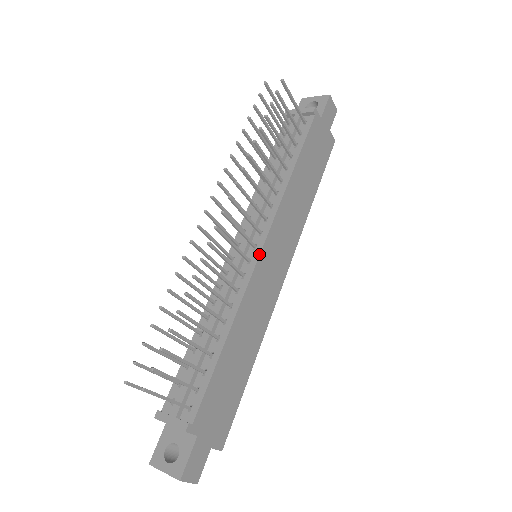
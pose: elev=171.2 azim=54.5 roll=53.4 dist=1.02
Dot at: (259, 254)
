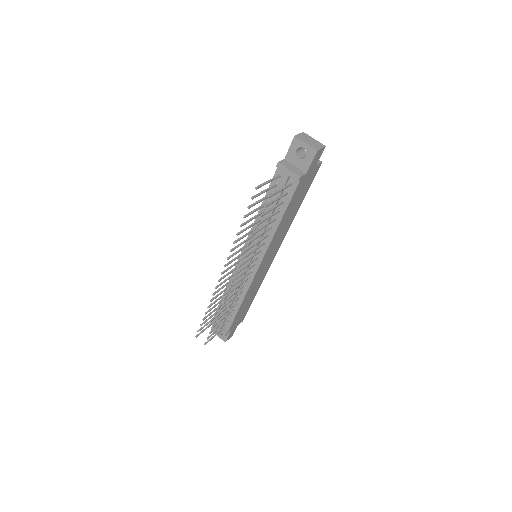
Dot at: (256, 271)
